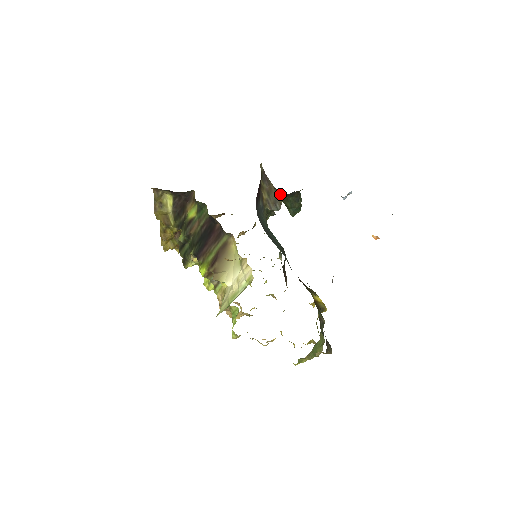
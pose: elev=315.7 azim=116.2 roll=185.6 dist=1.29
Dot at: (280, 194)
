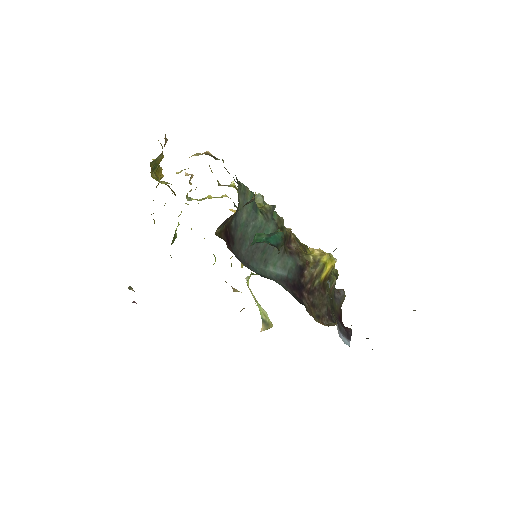
Dot at: occluded
